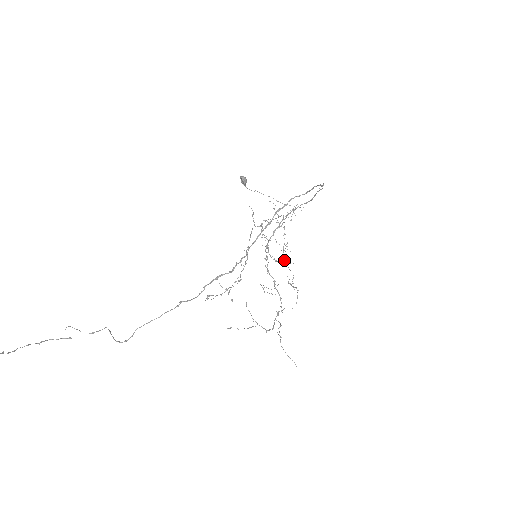
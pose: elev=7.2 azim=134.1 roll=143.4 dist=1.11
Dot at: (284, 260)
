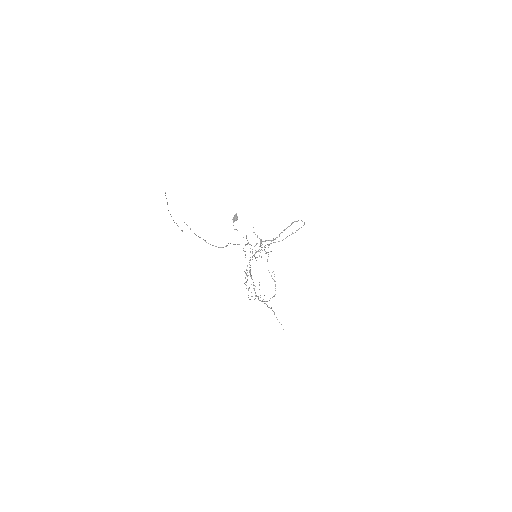
Dot at: occluded
